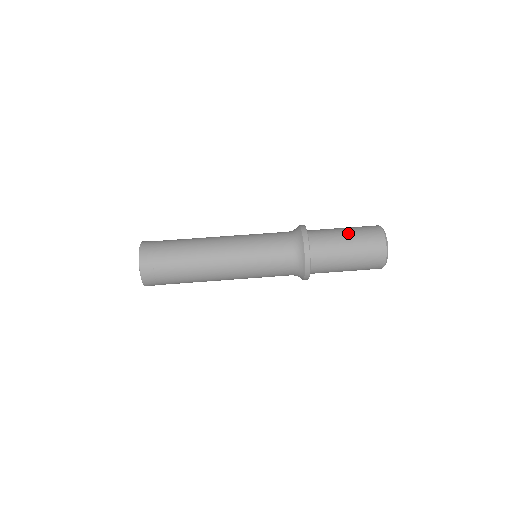
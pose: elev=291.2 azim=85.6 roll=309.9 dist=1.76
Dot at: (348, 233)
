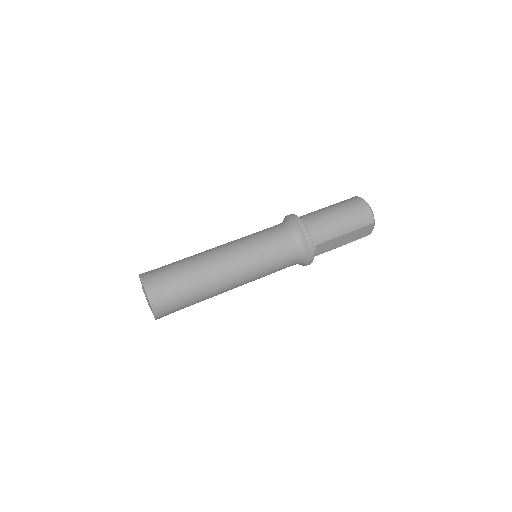
Dot at: occluded
